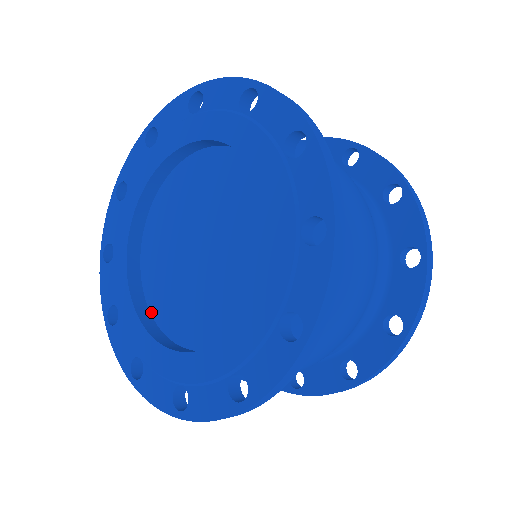
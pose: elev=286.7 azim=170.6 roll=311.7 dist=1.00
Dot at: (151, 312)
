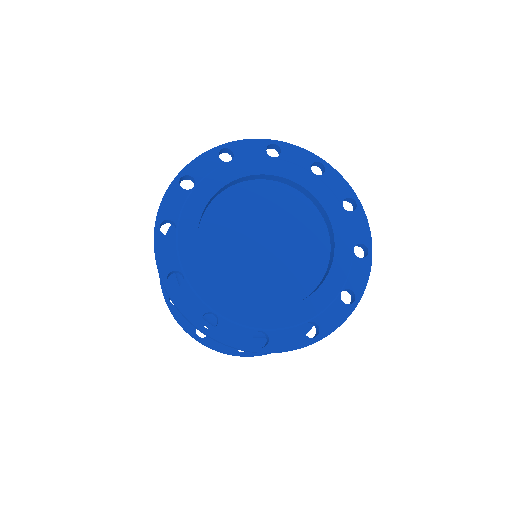
Dot at: occluded
